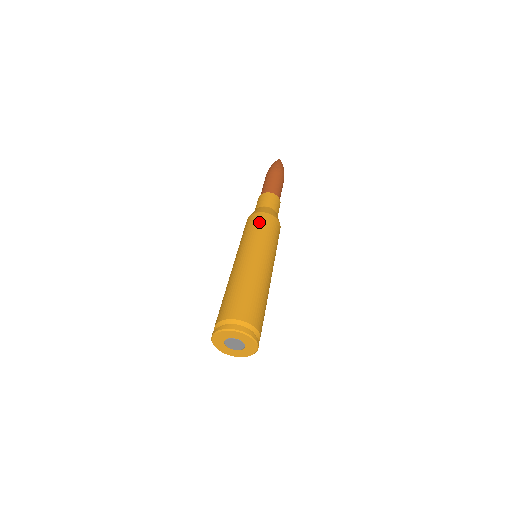
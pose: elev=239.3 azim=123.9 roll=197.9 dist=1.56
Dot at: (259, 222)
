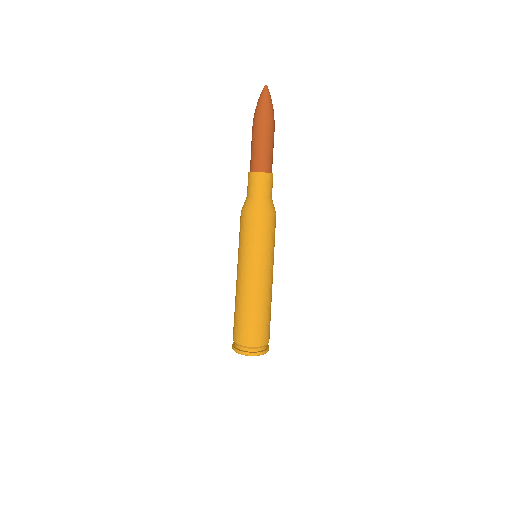
Dot at: (248, 230)
